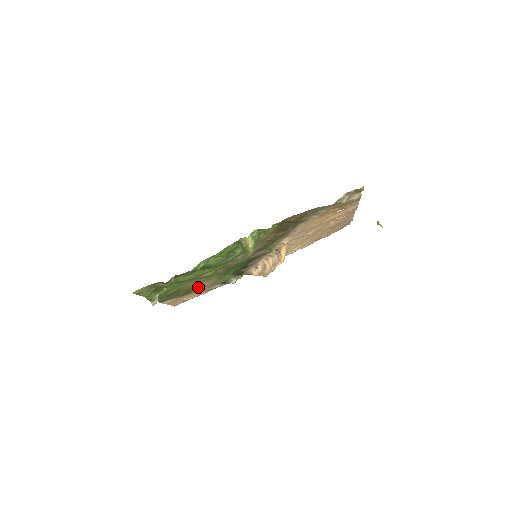
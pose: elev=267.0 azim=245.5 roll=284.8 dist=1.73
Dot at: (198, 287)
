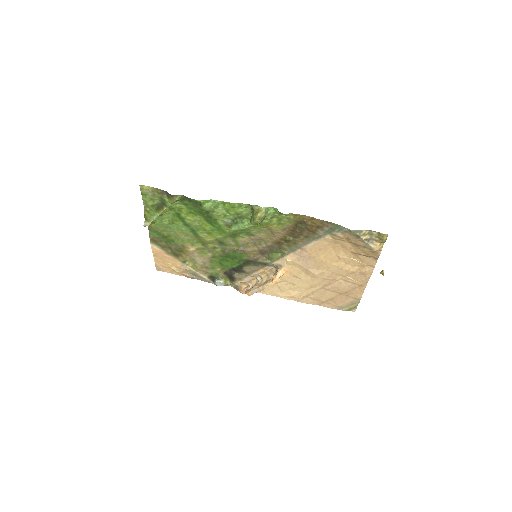
Dot at: (189, 256)
